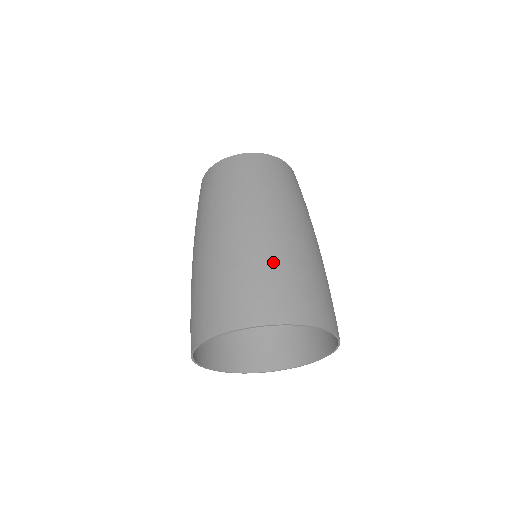
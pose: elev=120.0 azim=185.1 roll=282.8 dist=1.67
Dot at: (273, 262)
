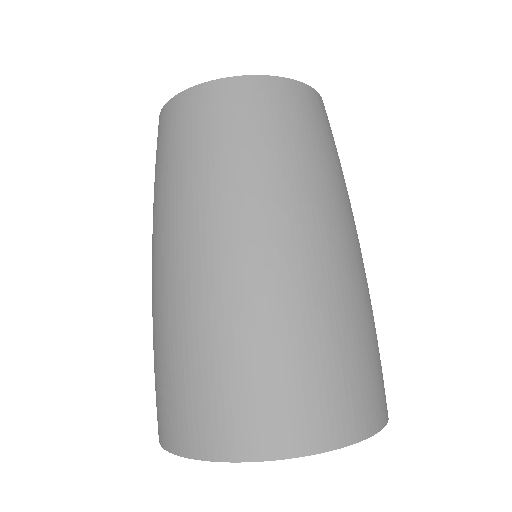
Dot at: (335, 326)
